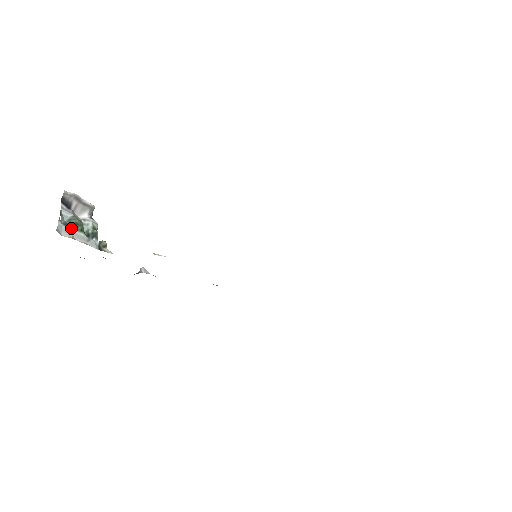
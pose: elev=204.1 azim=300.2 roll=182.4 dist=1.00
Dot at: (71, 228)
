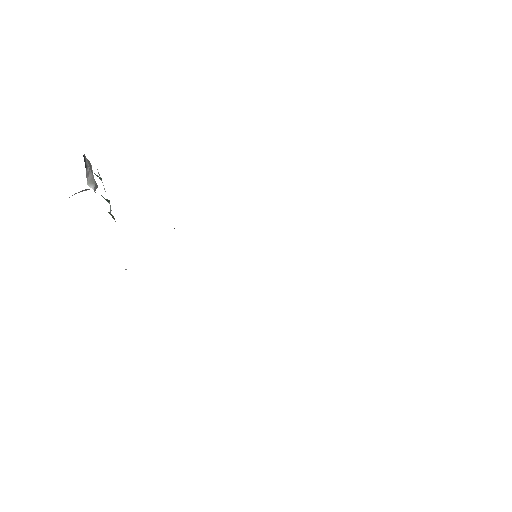
Dot at: (99, 177)
